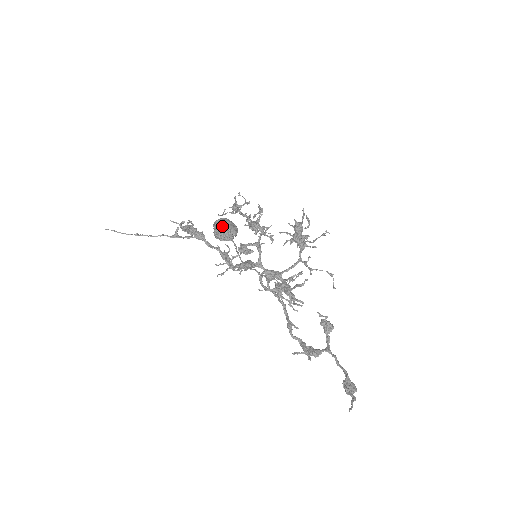
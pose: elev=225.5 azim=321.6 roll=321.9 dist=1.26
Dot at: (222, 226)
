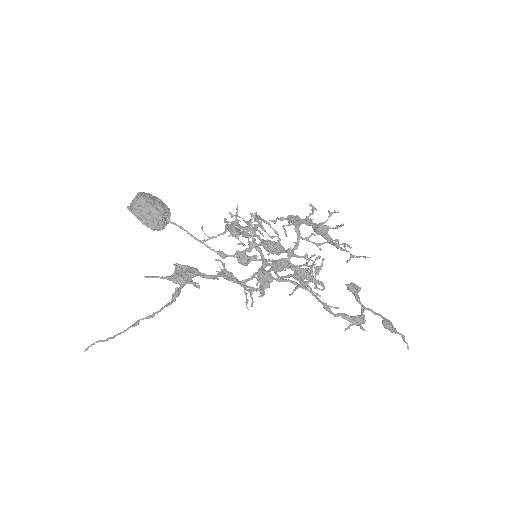
Dot at: (154, 214)
